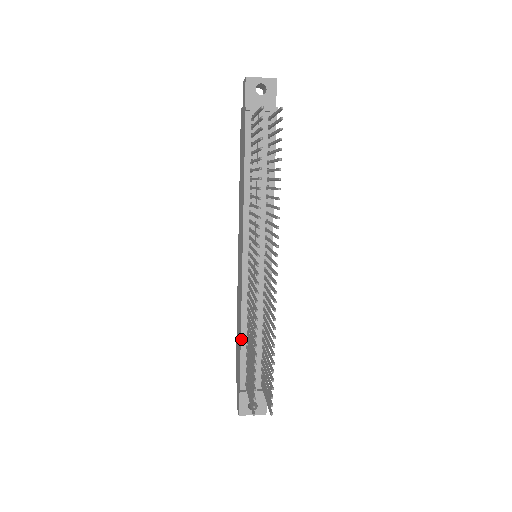
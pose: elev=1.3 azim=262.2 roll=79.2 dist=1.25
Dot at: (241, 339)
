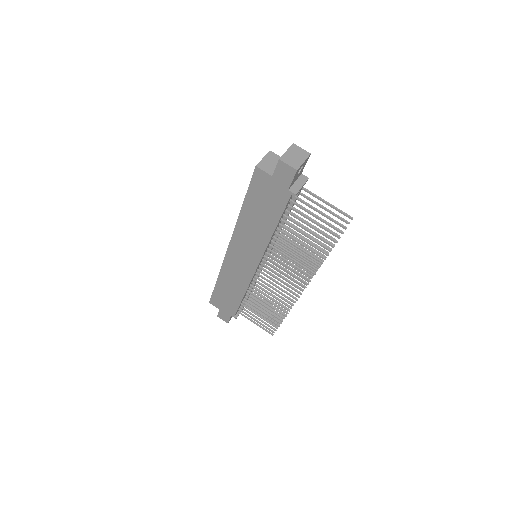
Dot at: (242, 299)
